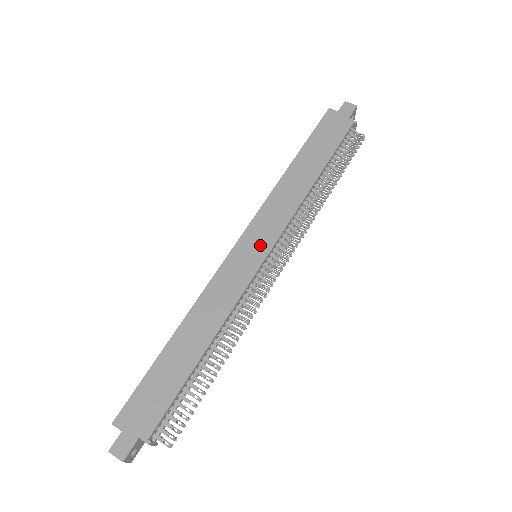
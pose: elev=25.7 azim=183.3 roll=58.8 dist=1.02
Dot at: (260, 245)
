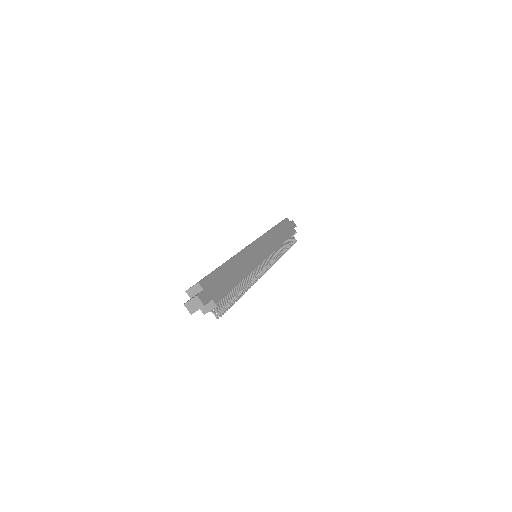
Dot at: (263, 251)
